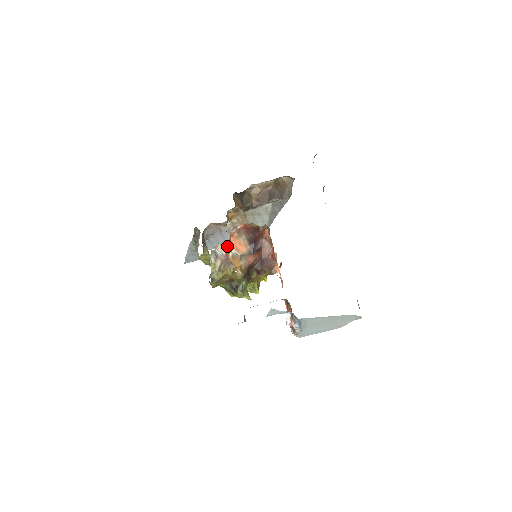
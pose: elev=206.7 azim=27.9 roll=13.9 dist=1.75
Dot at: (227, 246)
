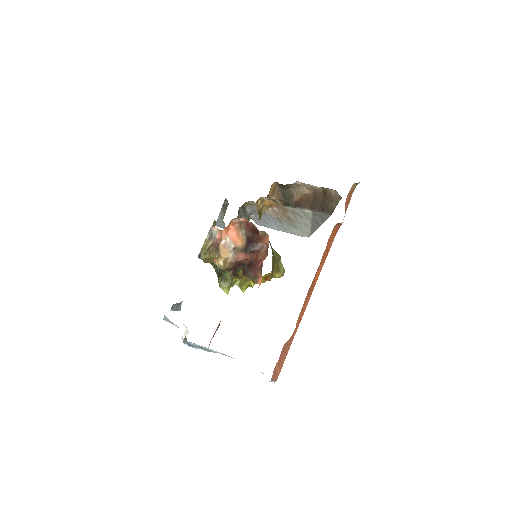
Dot at: (223, 232)
